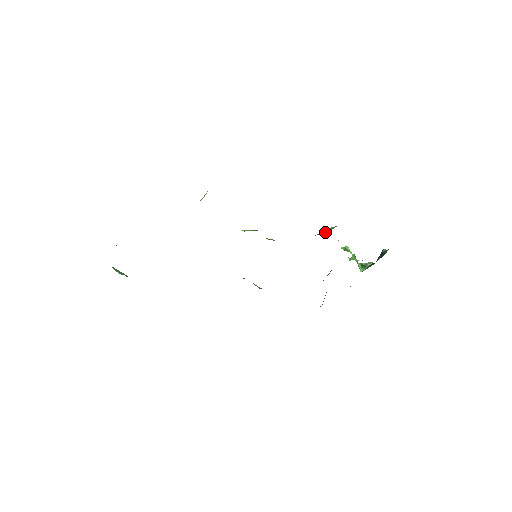
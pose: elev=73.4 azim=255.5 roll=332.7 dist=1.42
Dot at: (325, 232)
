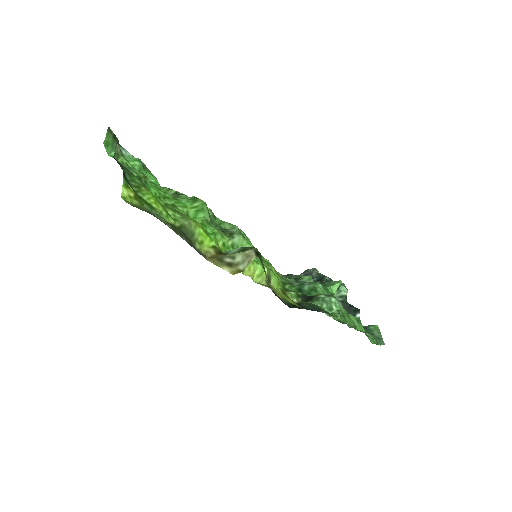
Dot at: (324, 307)
